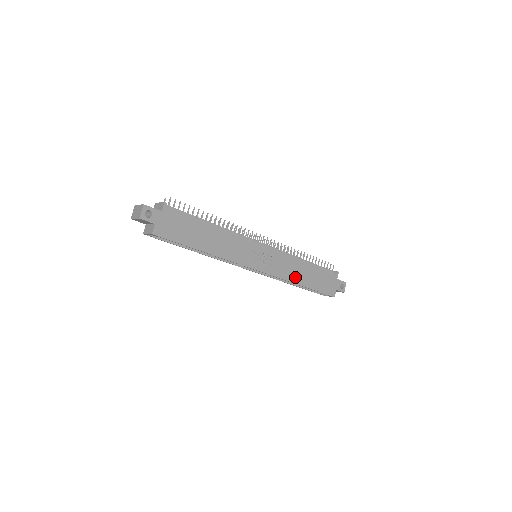
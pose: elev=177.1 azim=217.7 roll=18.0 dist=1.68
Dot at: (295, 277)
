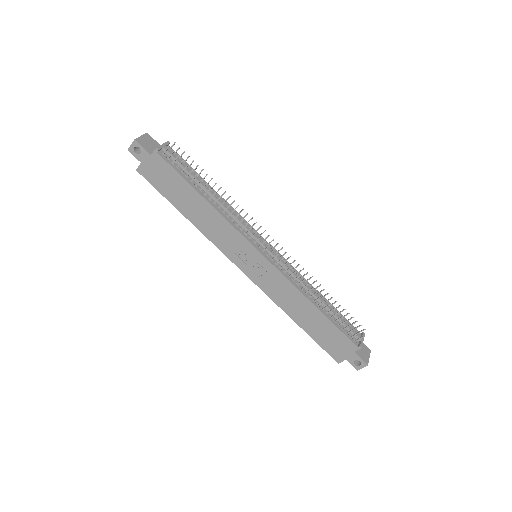
Dot at: (289, 308)
